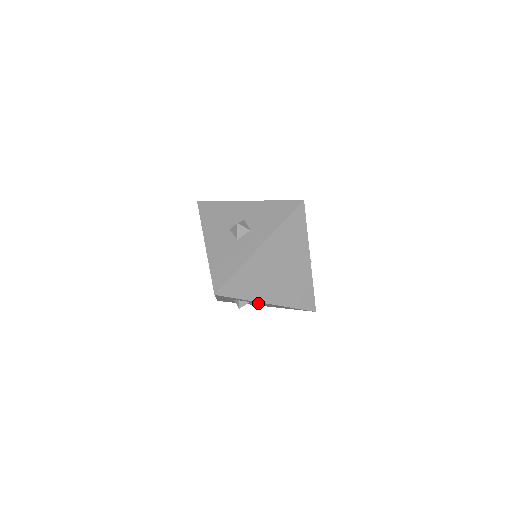
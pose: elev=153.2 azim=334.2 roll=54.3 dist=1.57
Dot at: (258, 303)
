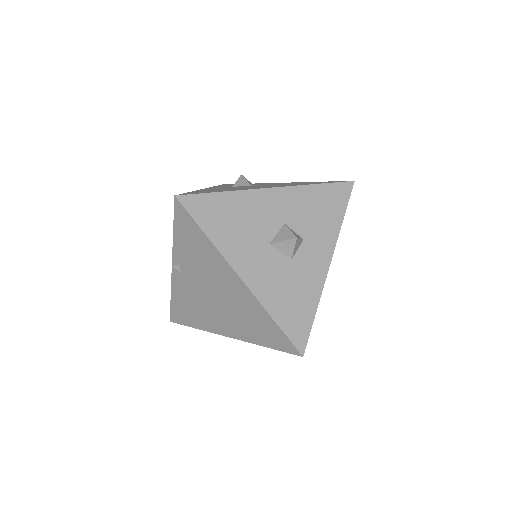
Dot at: occluded
